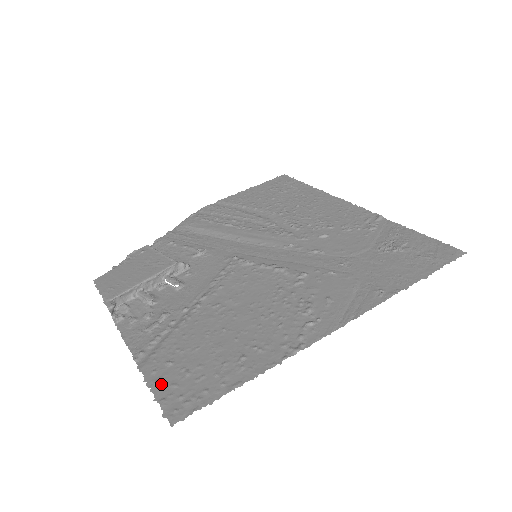
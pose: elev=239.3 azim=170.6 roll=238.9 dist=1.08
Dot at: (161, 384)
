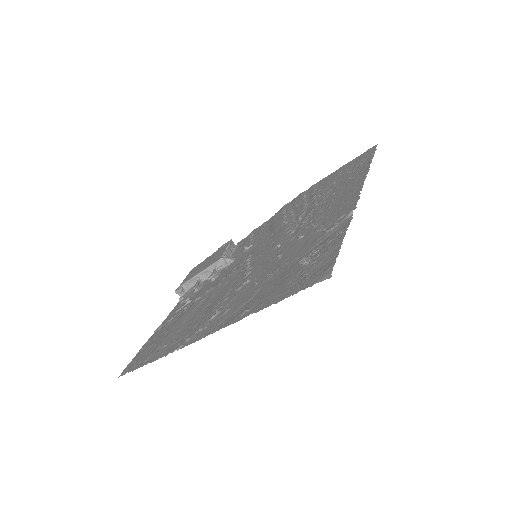
Dot at: (141, 350)
